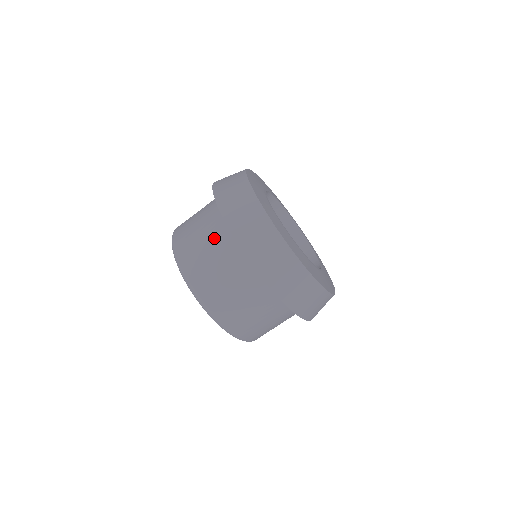
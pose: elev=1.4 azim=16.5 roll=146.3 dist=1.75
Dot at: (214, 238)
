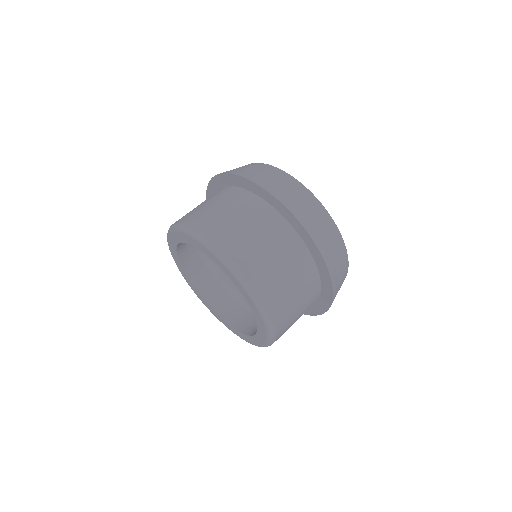
Dot at: (293, 264)
